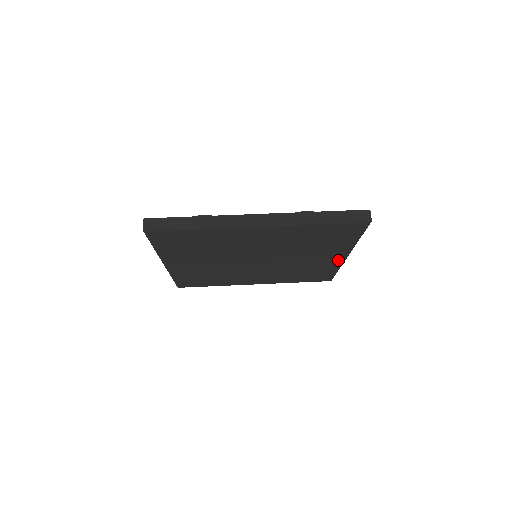
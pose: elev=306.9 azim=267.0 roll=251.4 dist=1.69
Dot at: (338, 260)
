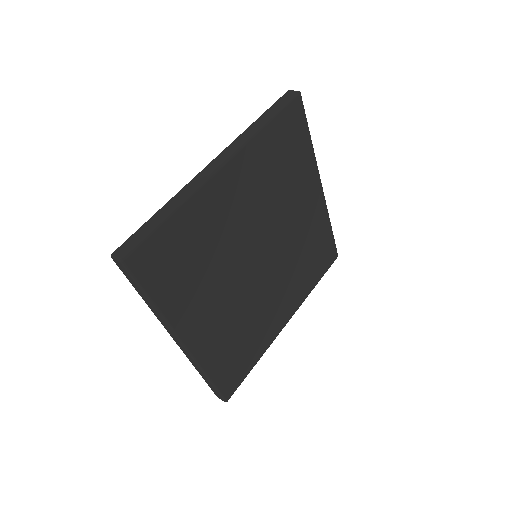
Dot at: (319, 200)
